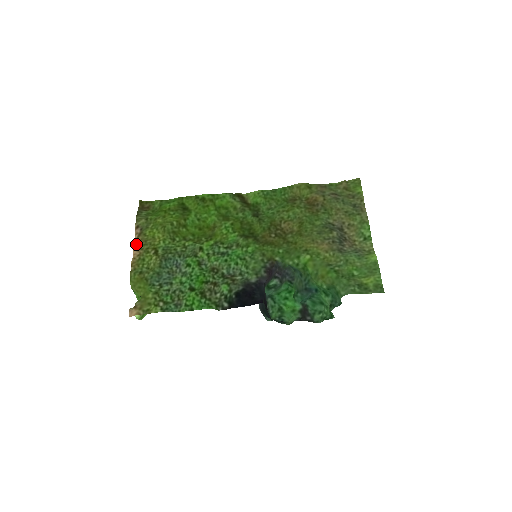
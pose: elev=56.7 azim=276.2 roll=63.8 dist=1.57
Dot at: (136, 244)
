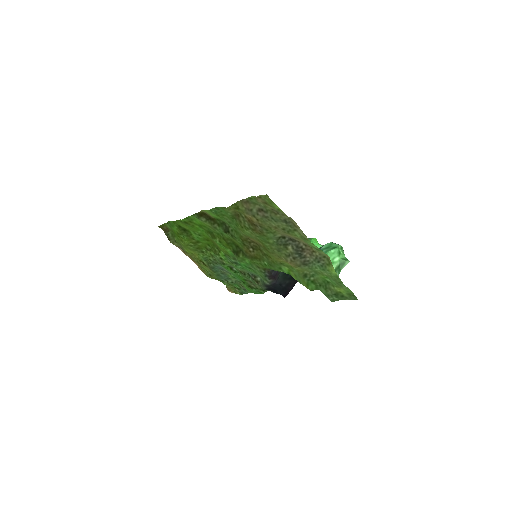
Dot at: occluded
